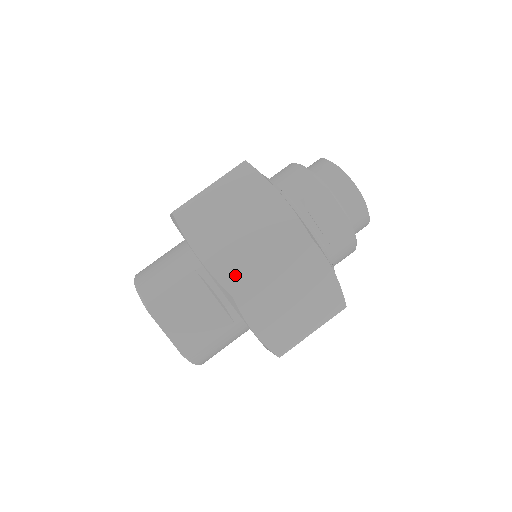
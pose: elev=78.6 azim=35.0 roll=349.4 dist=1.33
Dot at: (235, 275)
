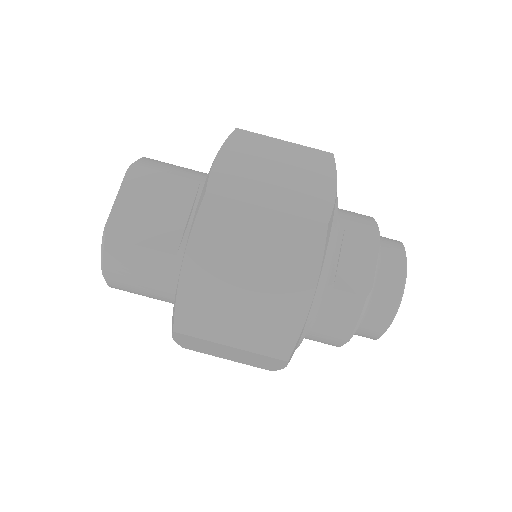
Dot at: (229, 185)
